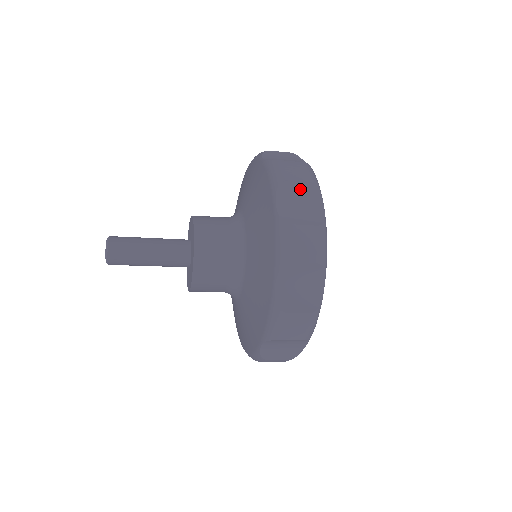
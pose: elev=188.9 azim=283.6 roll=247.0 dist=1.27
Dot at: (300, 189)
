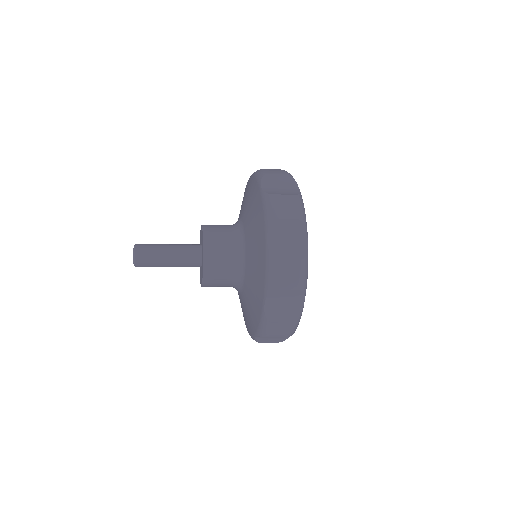
Dot at: (279, 179)
